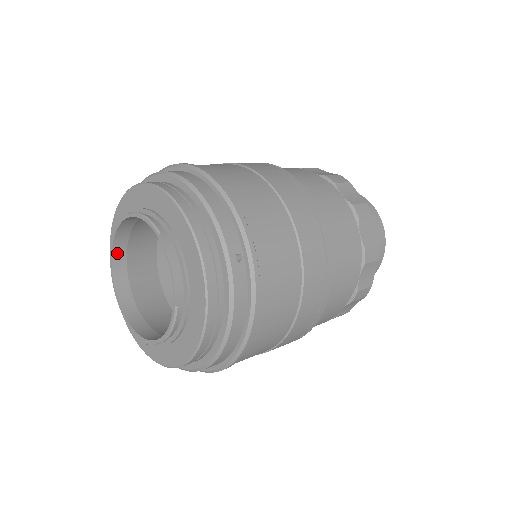
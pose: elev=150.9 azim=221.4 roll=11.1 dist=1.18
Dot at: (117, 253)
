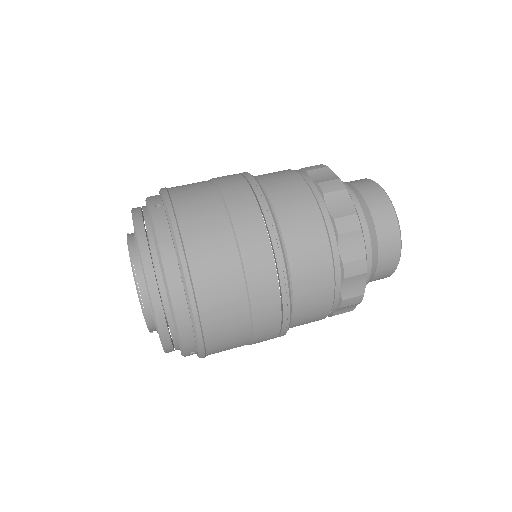
Dot at: occluded
